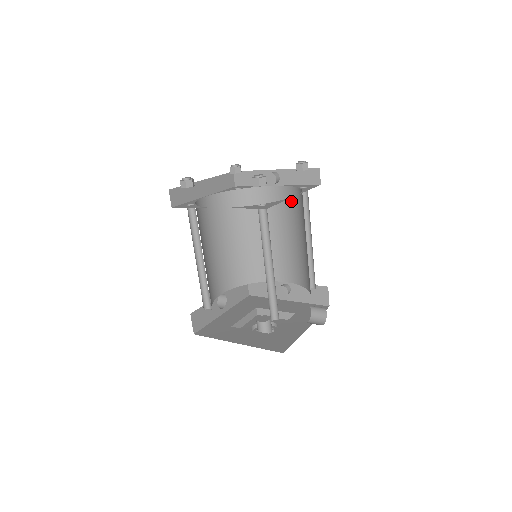
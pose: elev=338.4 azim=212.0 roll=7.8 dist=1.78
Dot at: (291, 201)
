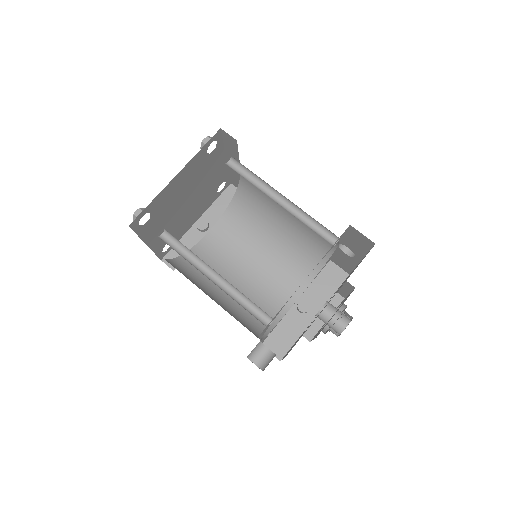
Dot at: (234, 224)
